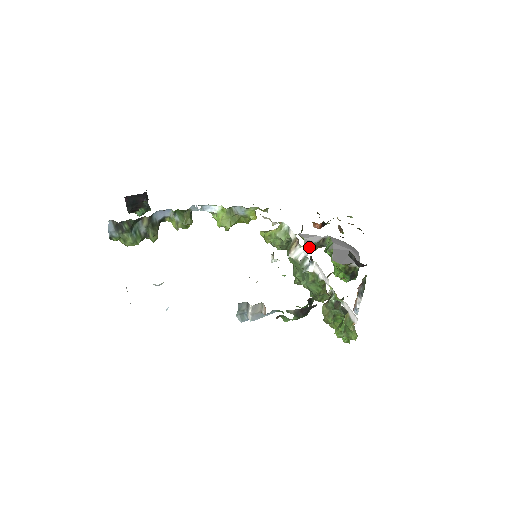
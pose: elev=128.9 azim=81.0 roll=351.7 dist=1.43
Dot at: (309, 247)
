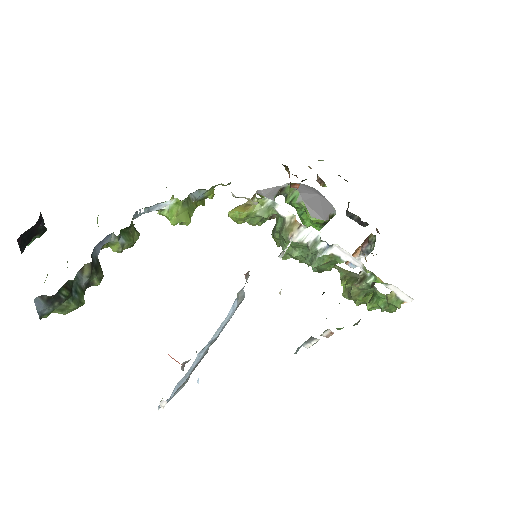
Dot at: occluded
